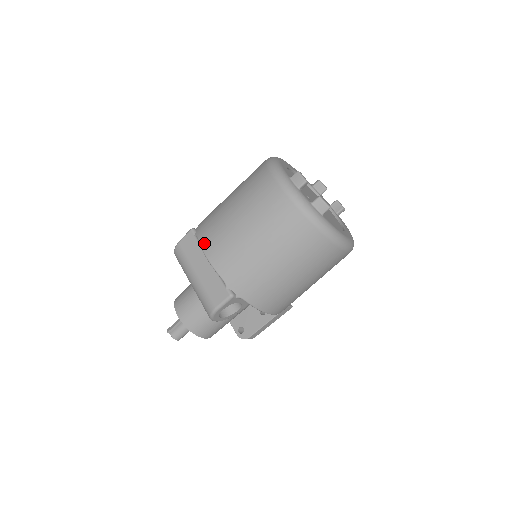
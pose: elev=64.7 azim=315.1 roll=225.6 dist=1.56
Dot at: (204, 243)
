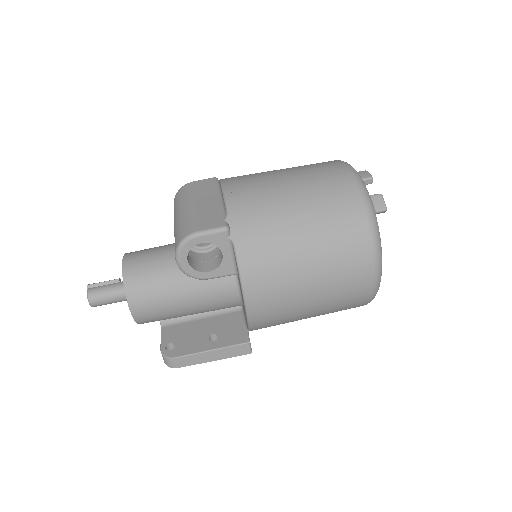
Dot at: (227, 179)
